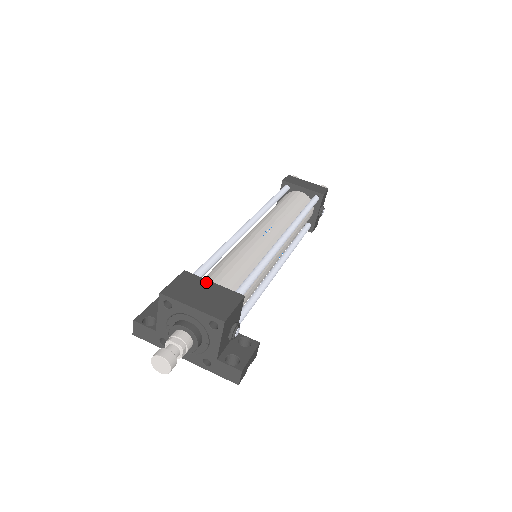
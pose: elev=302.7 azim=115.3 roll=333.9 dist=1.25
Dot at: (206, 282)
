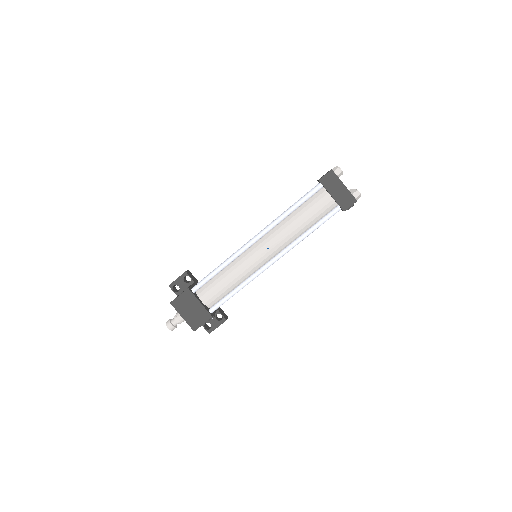
Dot at: (196, 301)
